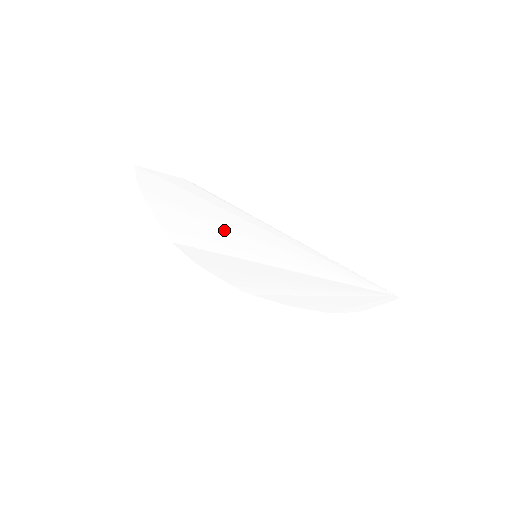
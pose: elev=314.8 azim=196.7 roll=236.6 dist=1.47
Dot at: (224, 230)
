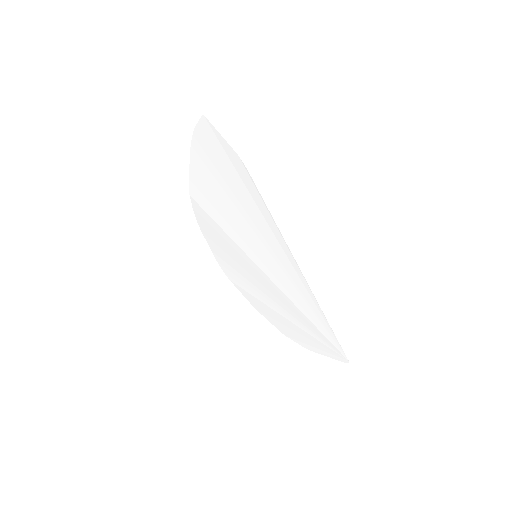
Dot at: (244, 219)
